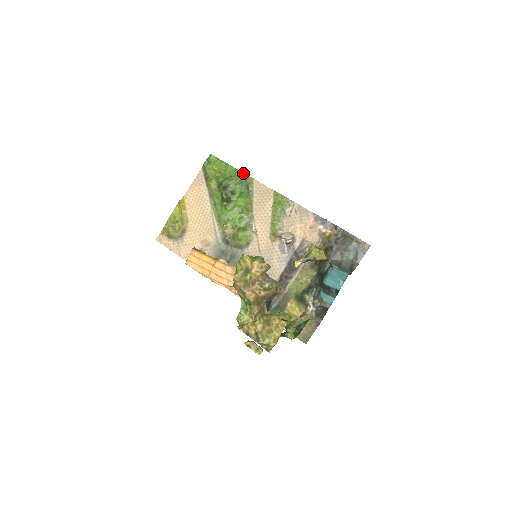
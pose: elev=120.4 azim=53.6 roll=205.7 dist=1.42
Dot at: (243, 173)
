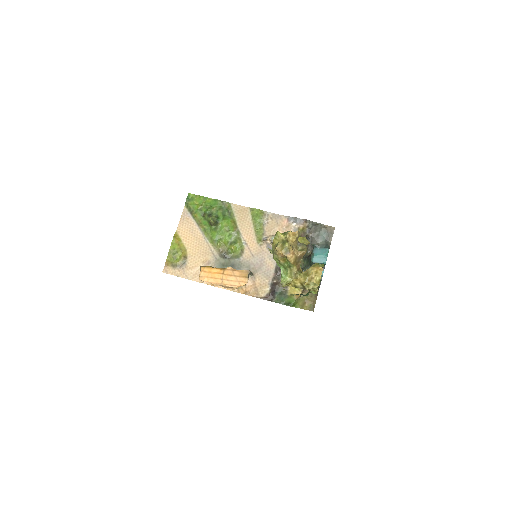
Dot at: (220, 201)
